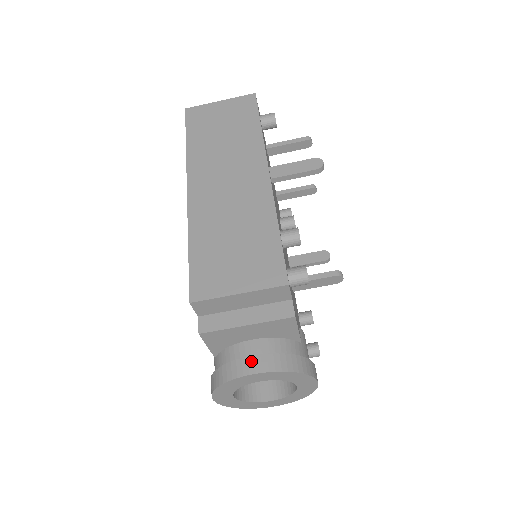
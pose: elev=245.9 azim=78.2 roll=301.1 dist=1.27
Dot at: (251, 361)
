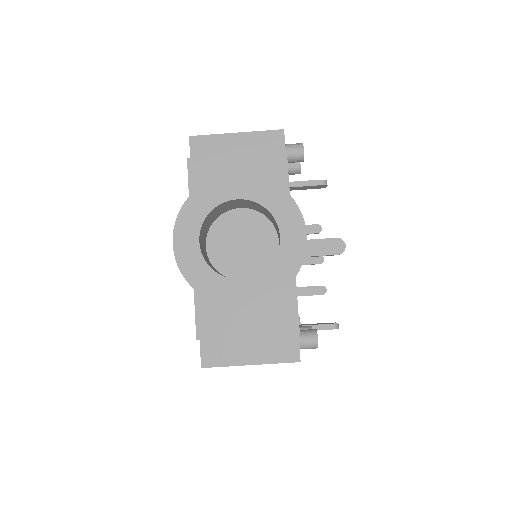
Dot at: occluded
